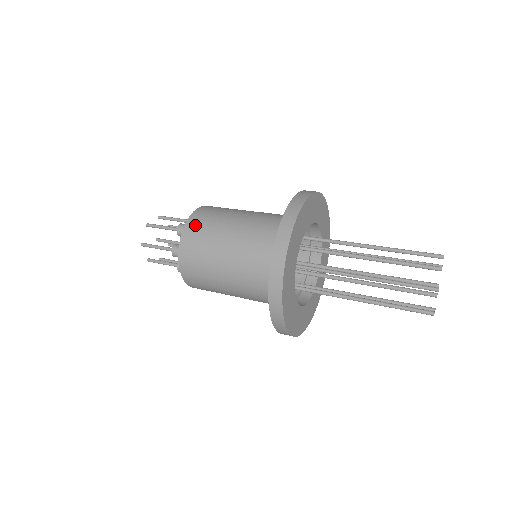
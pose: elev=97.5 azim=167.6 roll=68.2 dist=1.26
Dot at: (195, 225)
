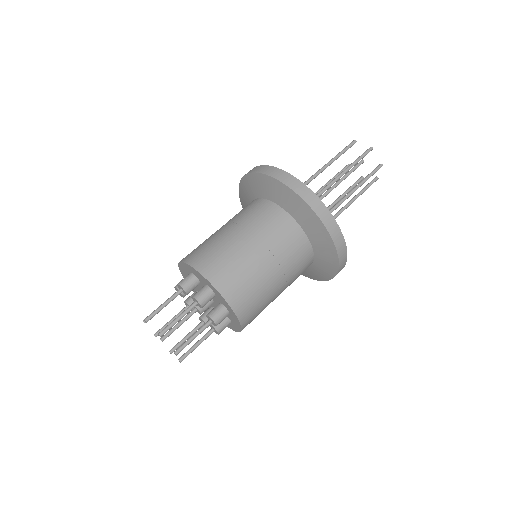
Dot at: (225, 280)
